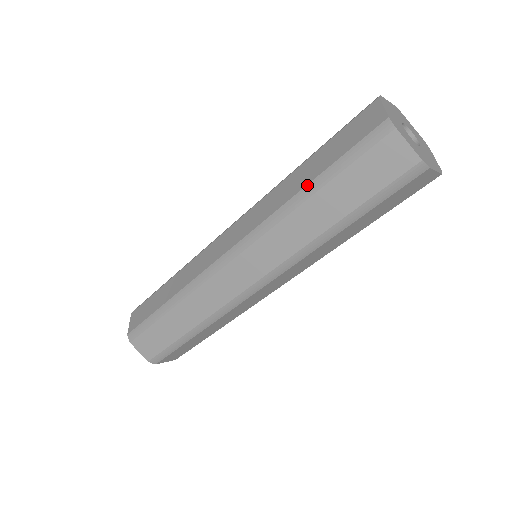
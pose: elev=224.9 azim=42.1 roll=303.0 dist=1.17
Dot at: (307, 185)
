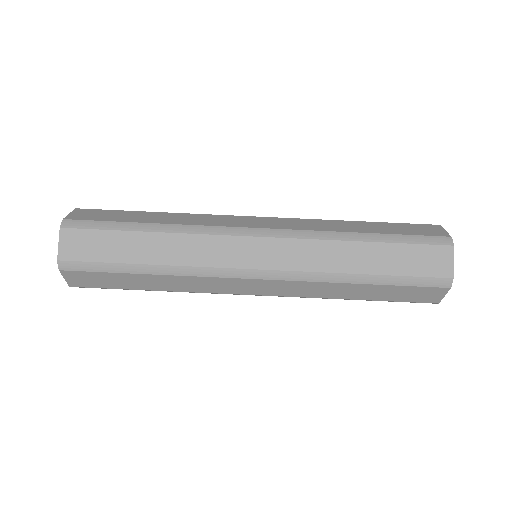
Dot at: (366, 233)
